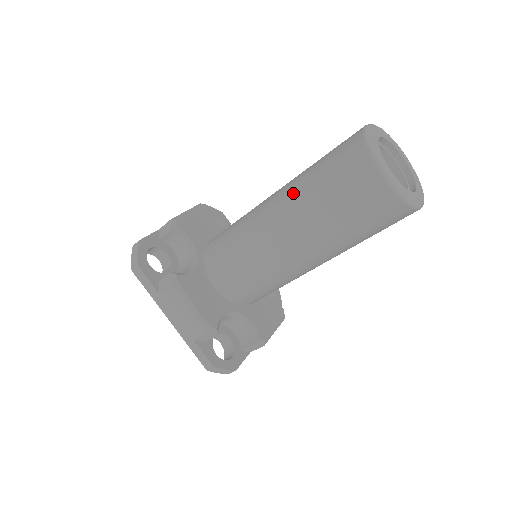
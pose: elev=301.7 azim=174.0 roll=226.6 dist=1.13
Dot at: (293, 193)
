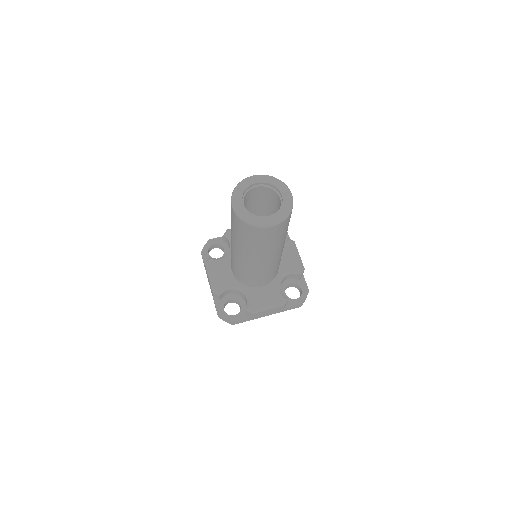
Dot at: (244, 250)
